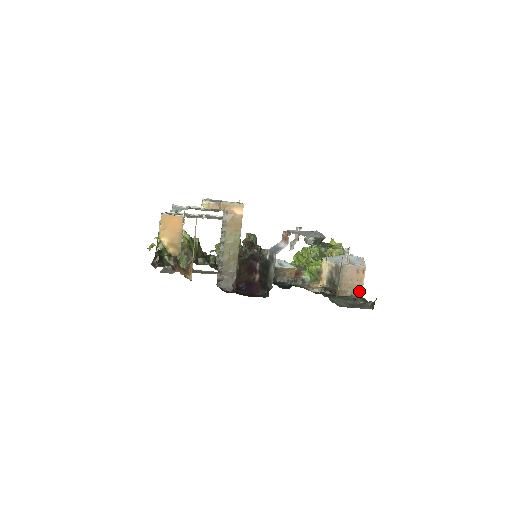
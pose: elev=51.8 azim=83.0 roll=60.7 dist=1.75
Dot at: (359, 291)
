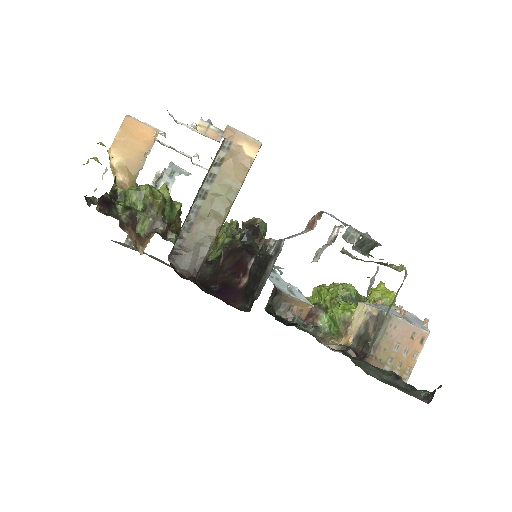
Dot at: (405, 371)
